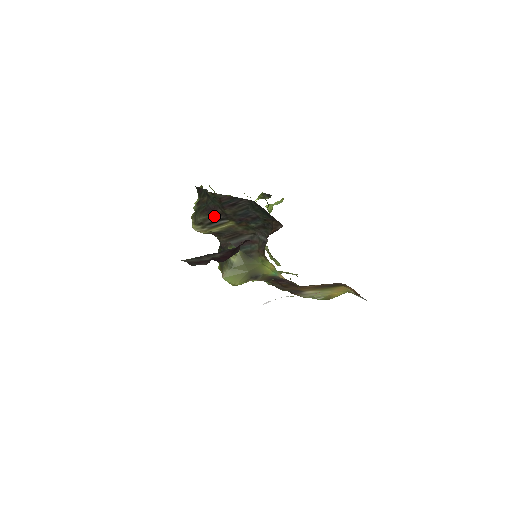
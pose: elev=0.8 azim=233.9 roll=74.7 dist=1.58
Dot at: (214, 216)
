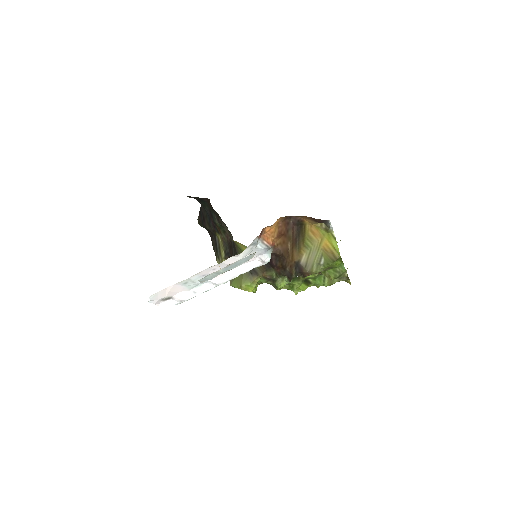
Dot at: (214, 241)
